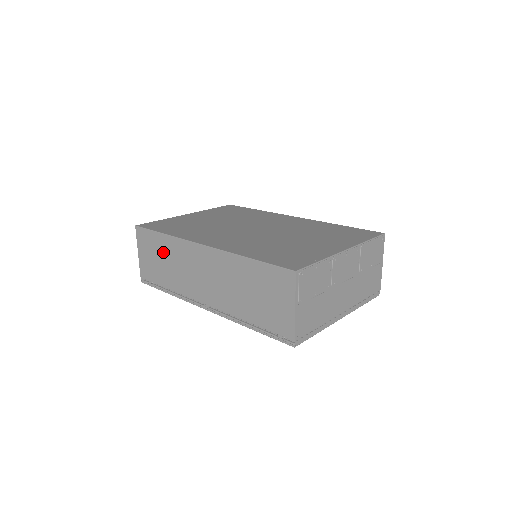
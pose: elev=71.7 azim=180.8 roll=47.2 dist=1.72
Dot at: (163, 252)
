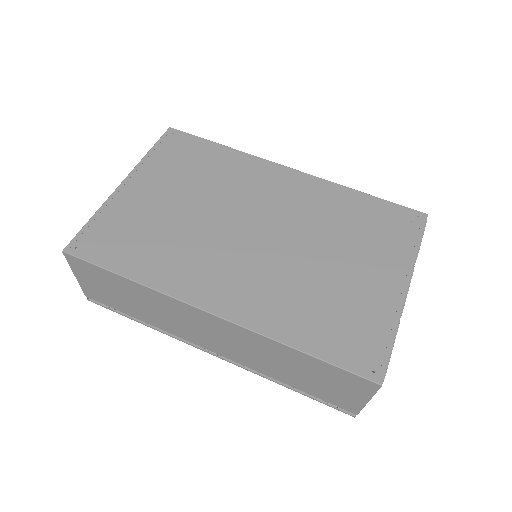
Dot at: (129, 293)
